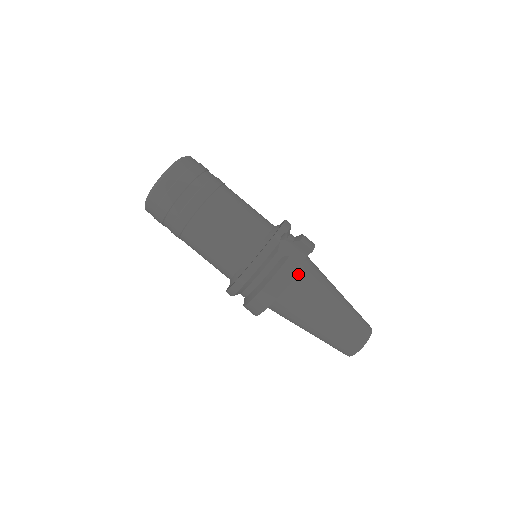
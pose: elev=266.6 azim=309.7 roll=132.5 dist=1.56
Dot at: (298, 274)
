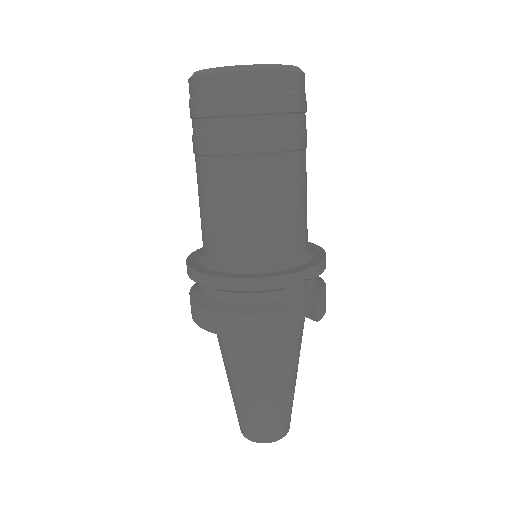
Dot at: occluded
